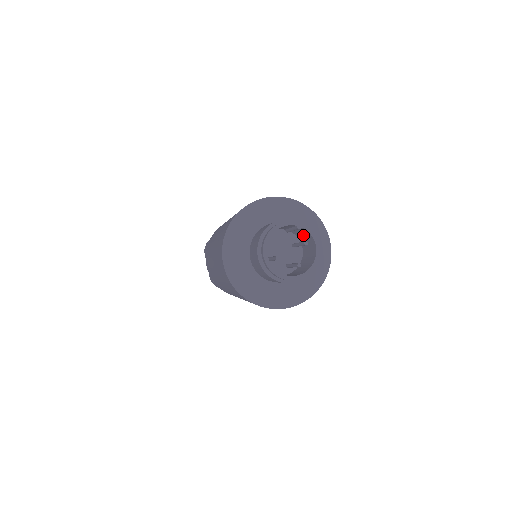
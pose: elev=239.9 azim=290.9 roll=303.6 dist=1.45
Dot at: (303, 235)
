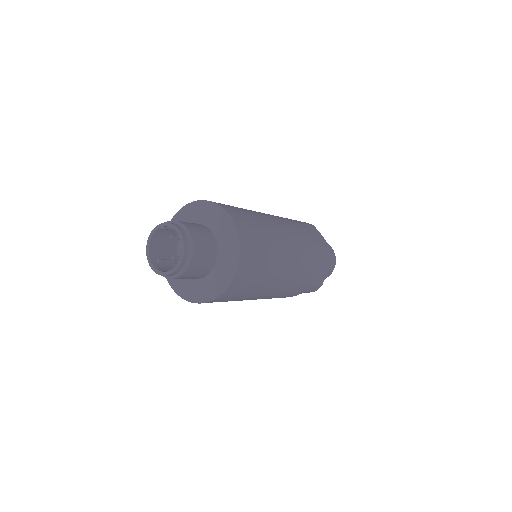
Dot at: occluded
